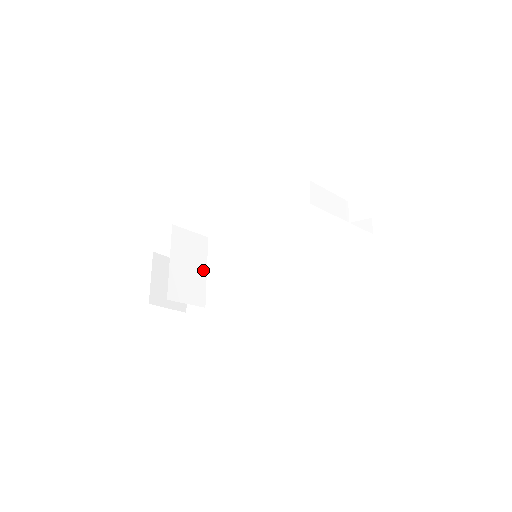
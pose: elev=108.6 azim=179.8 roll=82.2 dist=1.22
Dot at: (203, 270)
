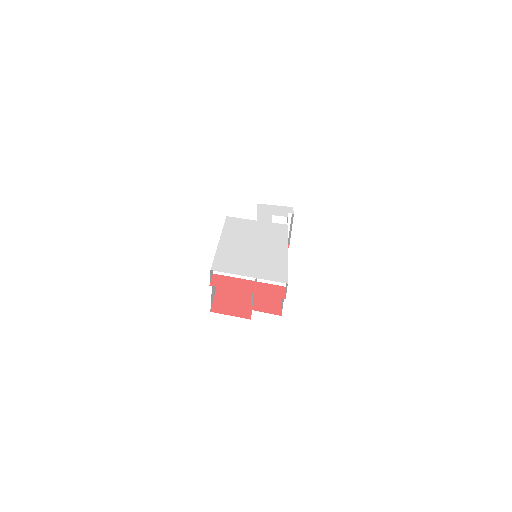
Dot at: occluded
